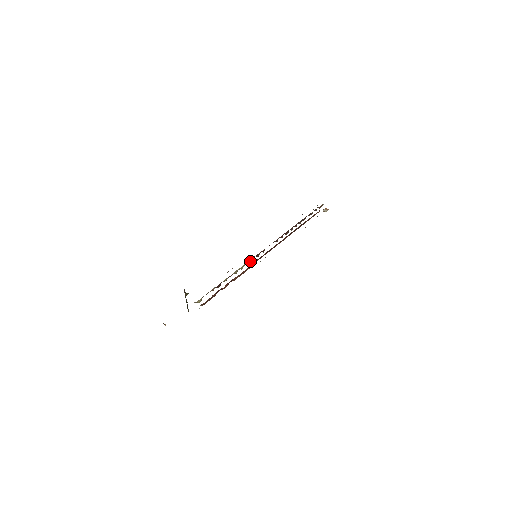
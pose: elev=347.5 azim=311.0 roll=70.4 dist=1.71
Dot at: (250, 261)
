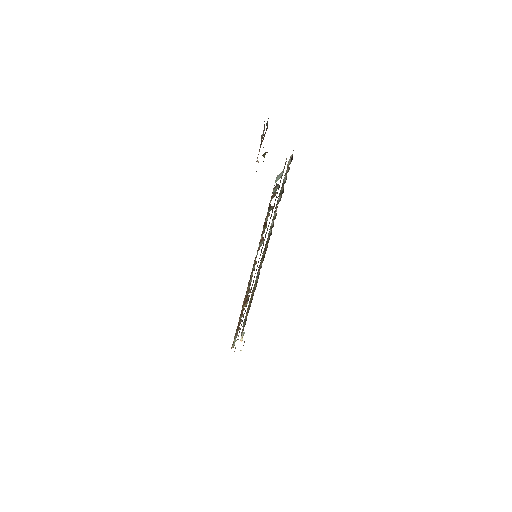
Dot at: occluded
